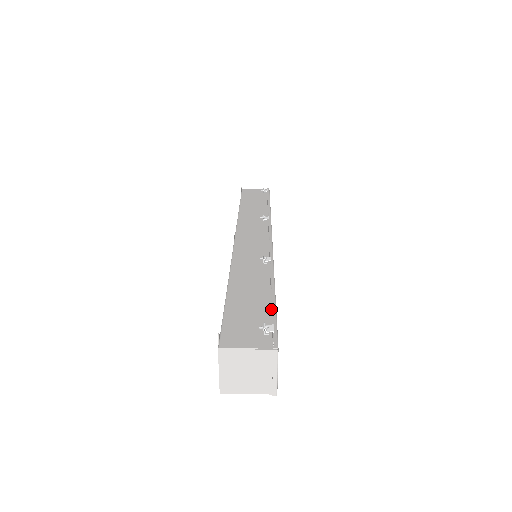
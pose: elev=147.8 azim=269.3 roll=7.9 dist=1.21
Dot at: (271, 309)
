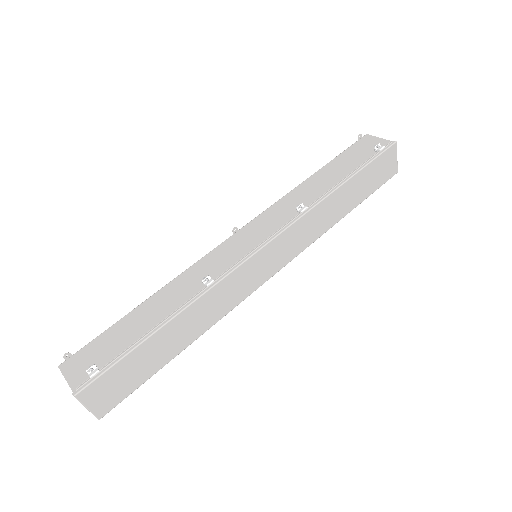
Dot at: (124, 350)
